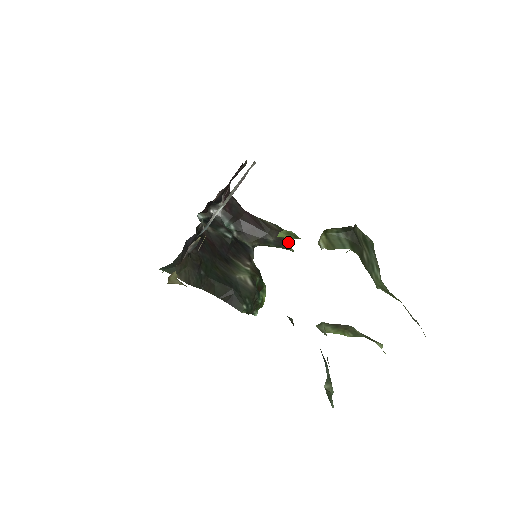
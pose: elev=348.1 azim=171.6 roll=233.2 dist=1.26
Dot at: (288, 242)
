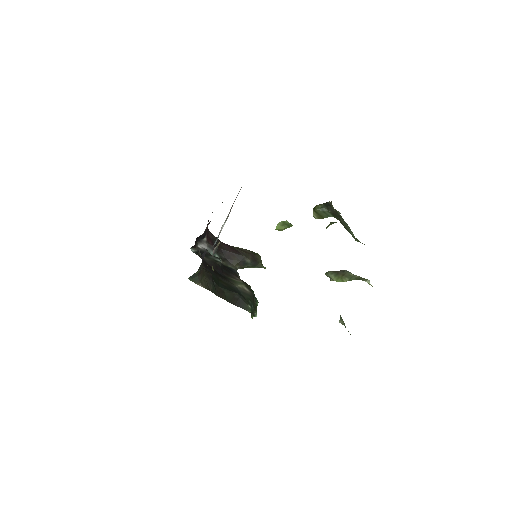
Dot at: (261, 262)
